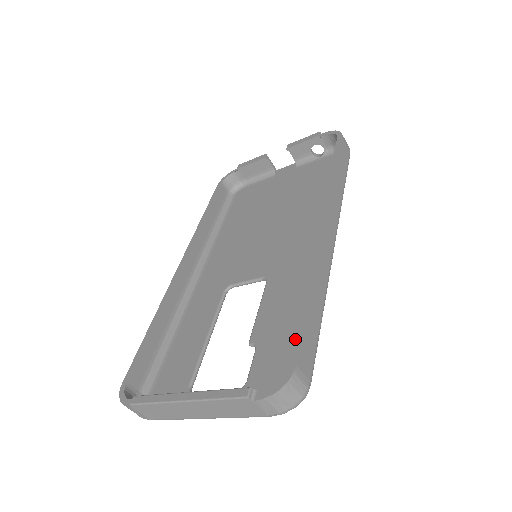
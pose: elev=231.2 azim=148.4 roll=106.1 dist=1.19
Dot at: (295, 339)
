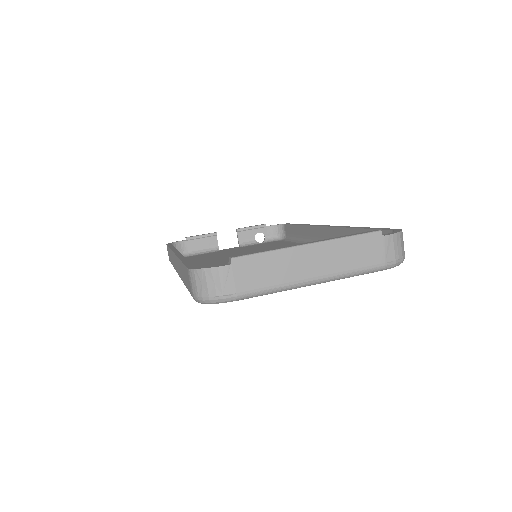
Dot at: (380, 229)
